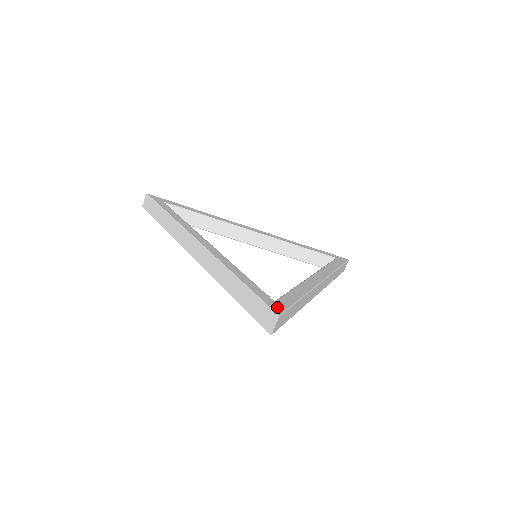
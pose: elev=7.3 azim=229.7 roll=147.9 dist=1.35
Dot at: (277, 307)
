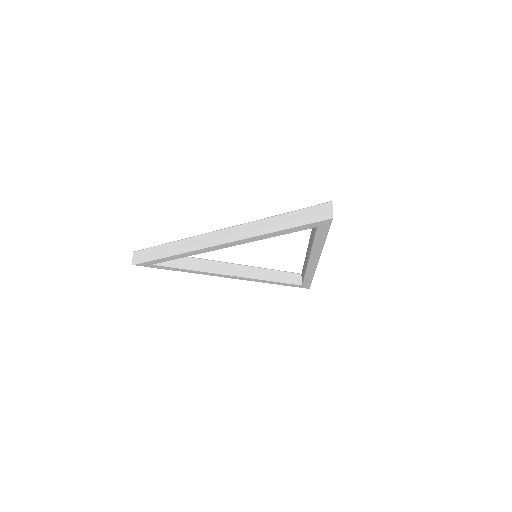
Dot at: occluded
